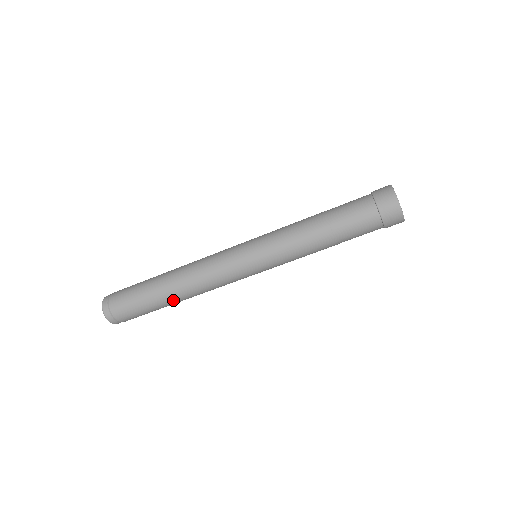
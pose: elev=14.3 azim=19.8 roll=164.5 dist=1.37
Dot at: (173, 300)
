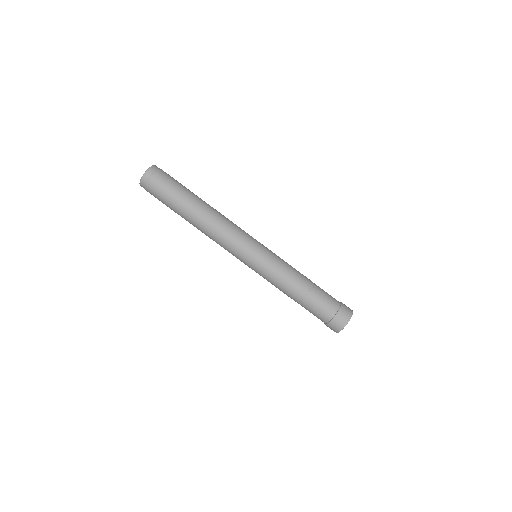
Dot at: (189, 222)
